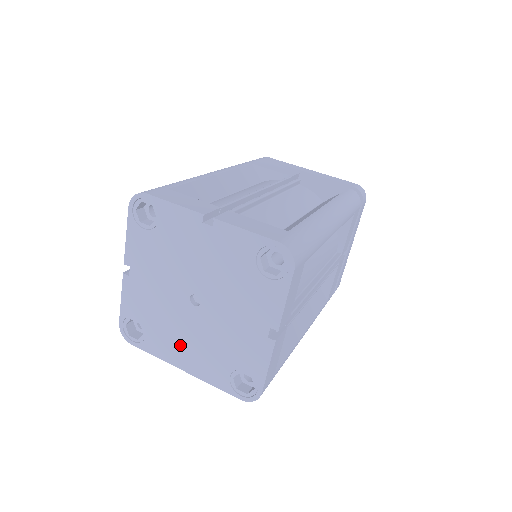
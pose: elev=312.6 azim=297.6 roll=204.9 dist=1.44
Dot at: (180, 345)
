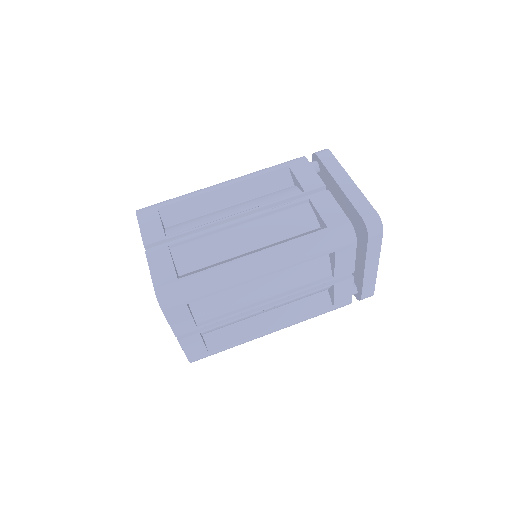
Dot at: occluded
